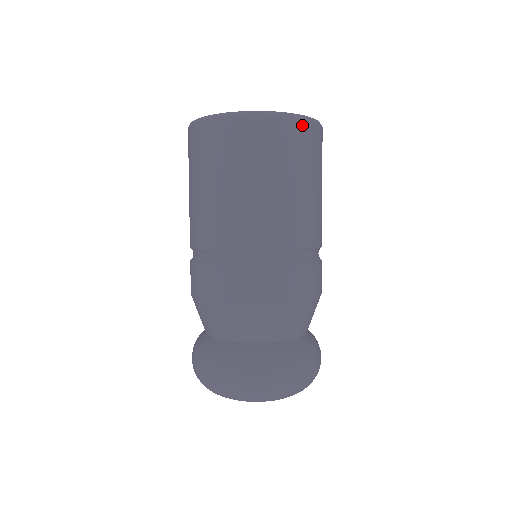
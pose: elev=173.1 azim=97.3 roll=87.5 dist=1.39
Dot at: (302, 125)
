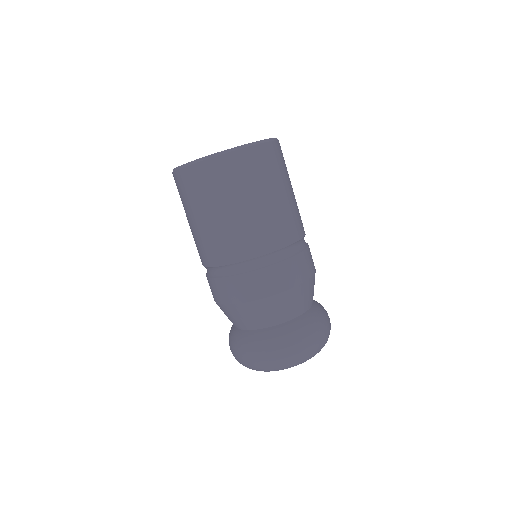
Dot at: occluded
